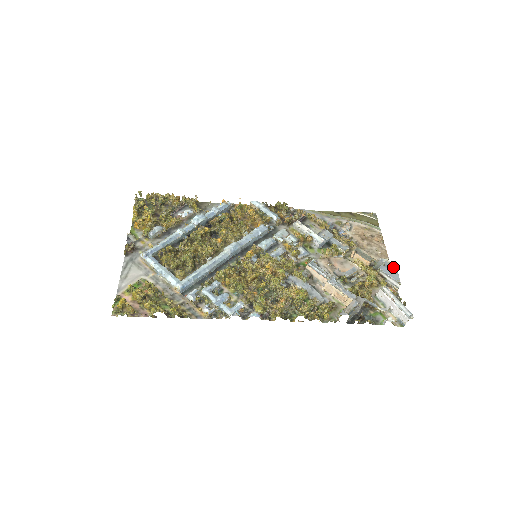
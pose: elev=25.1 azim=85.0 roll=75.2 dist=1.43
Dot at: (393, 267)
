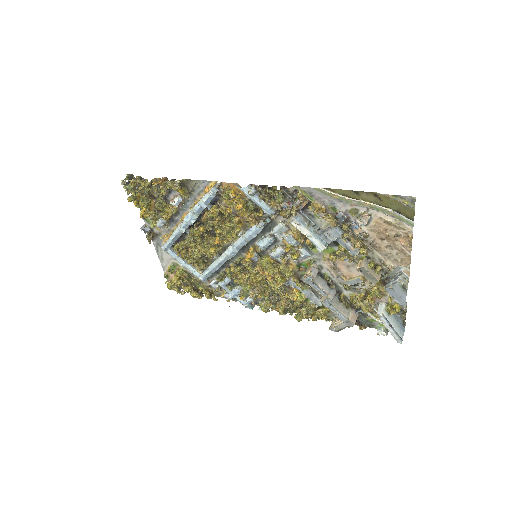
Dot at: (402, 292)
